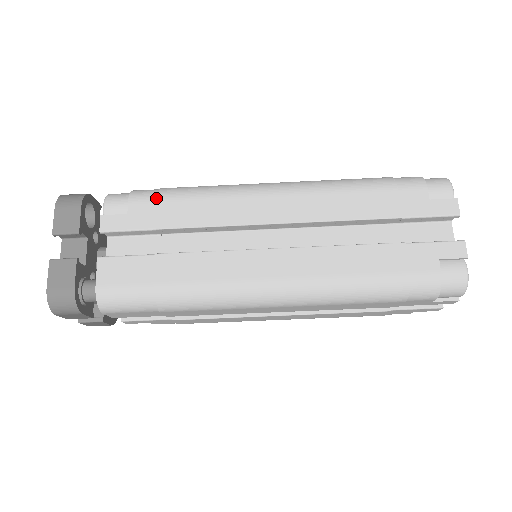
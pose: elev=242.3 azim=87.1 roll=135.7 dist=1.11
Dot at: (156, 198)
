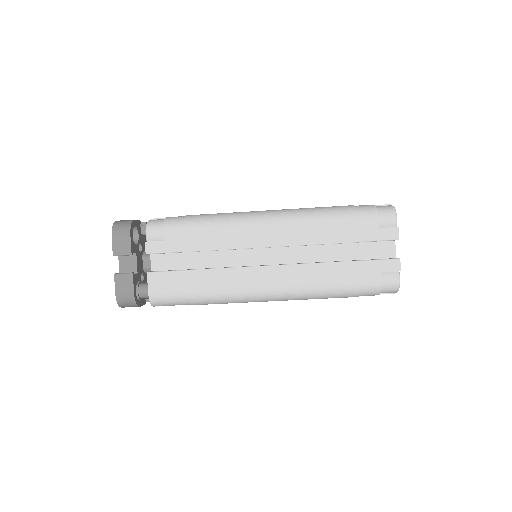
Dot at: (183, 228)
